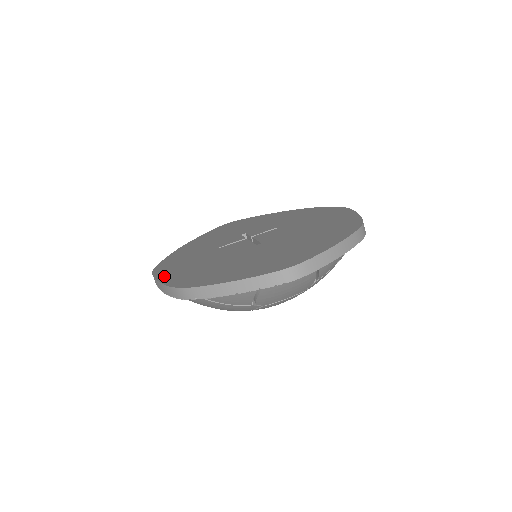
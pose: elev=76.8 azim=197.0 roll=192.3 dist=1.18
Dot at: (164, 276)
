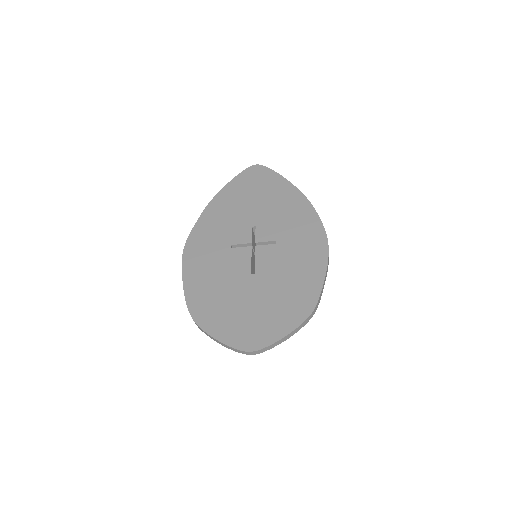
Dot at: (188, 278)
